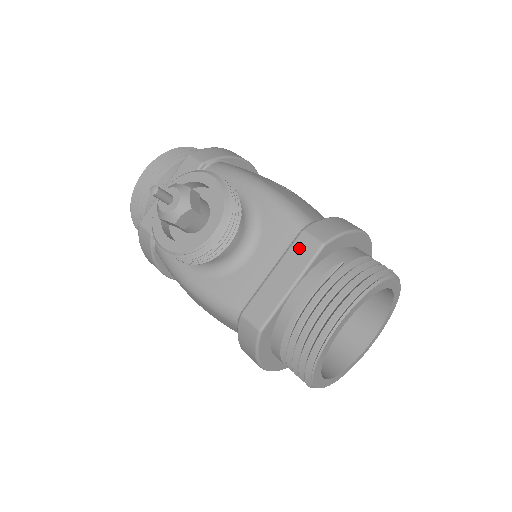
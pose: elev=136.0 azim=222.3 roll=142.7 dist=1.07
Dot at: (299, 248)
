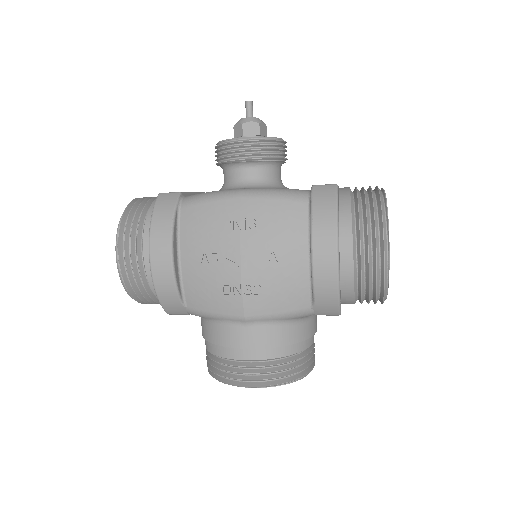
Dot at: occluded
